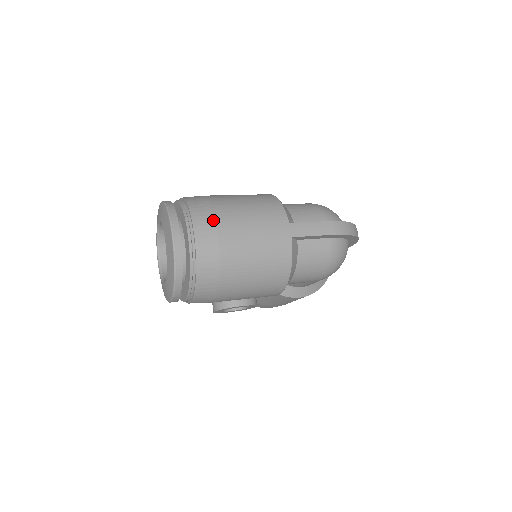
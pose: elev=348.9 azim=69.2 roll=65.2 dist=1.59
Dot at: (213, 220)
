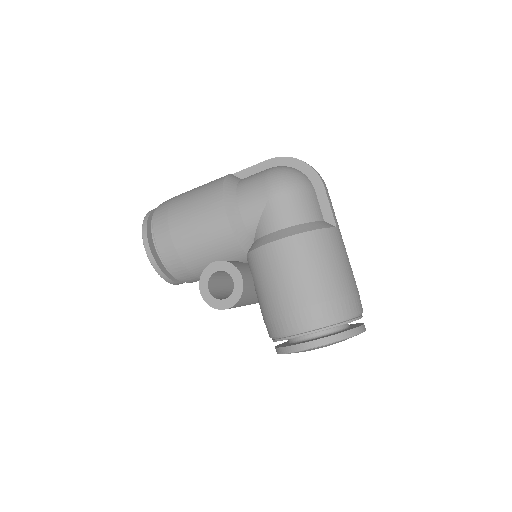
Dot at: occluded
